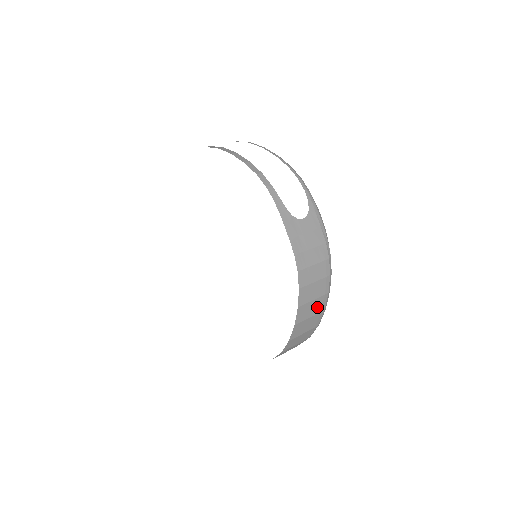
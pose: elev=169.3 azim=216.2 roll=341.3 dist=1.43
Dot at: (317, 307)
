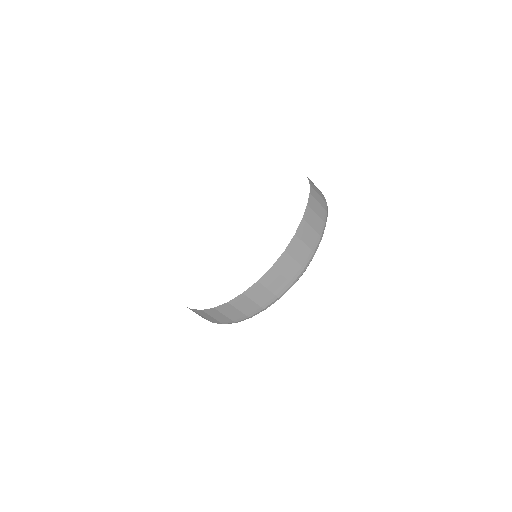
Dot at: (317, 225)
